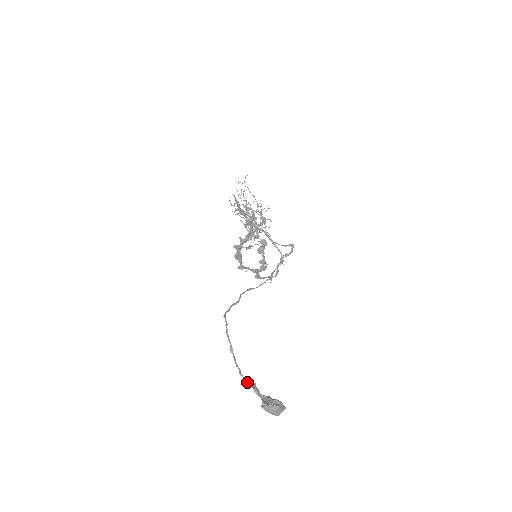
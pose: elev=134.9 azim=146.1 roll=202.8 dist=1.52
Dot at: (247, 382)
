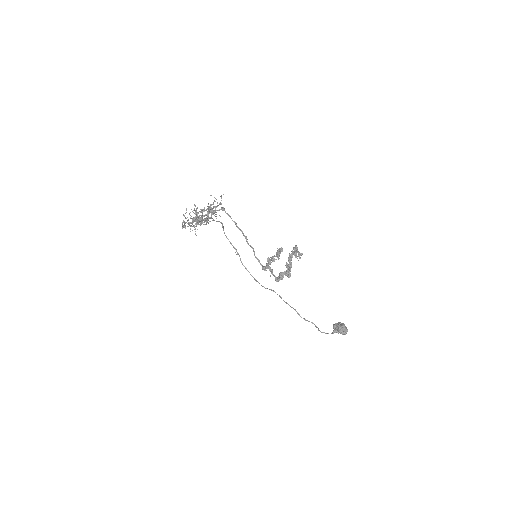
Dot at: occluded
